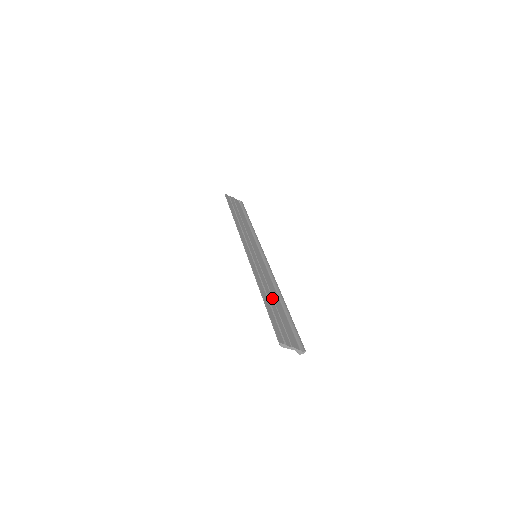
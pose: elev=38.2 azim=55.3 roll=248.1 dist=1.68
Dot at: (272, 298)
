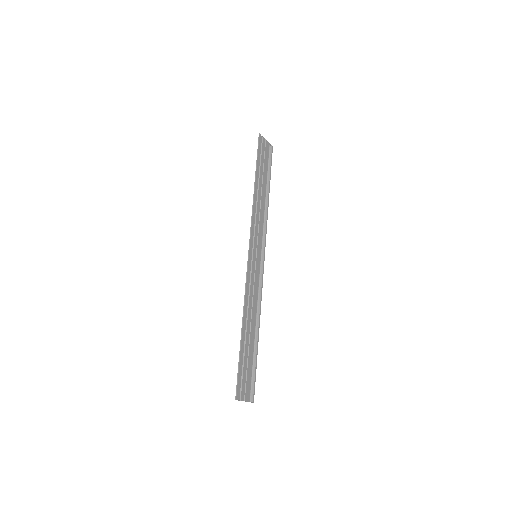
Dot at: (250, 330)
